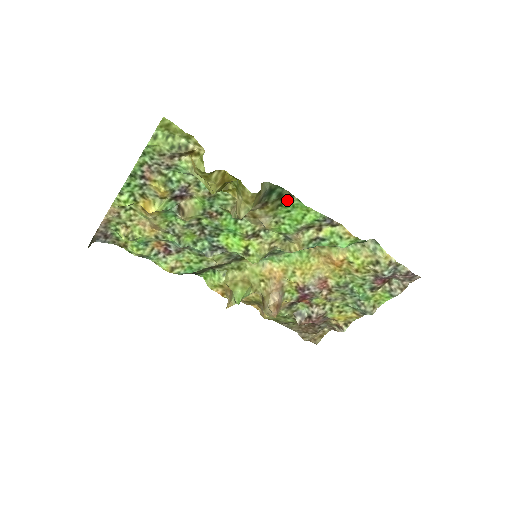
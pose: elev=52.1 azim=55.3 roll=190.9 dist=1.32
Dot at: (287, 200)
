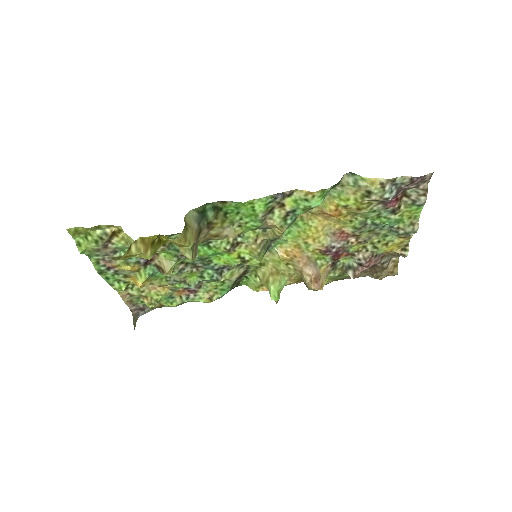
Dot at: (225, 207)
